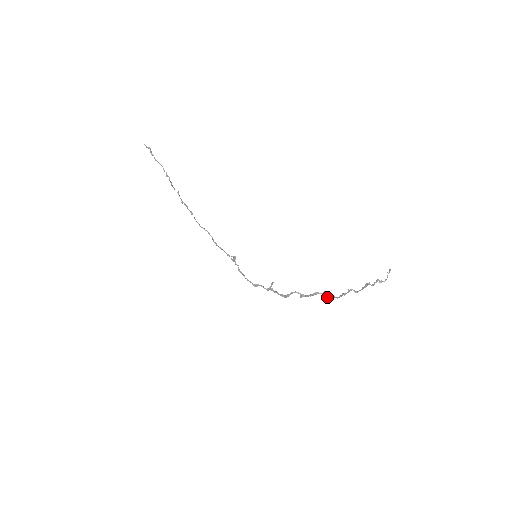
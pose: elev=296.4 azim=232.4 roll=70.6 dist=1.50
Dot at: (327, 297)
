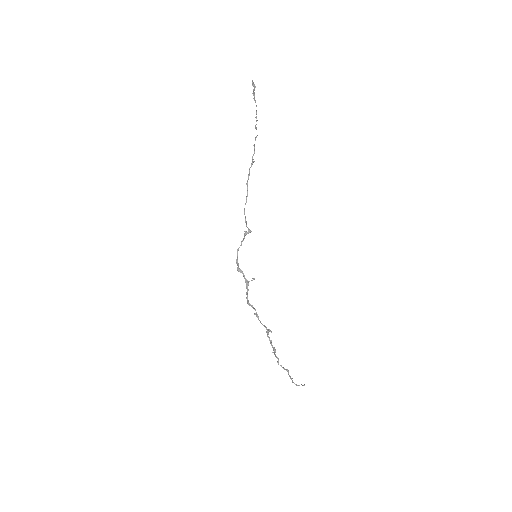
Dot at: (267, 336)
